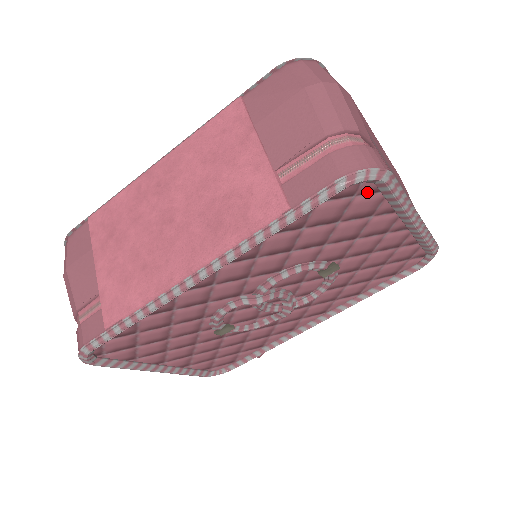
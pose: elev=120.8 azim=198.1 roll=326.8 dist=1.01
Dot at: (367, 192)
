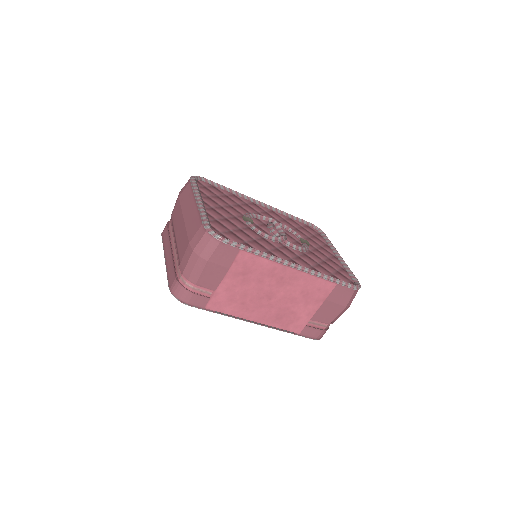
Dot at: occluded
